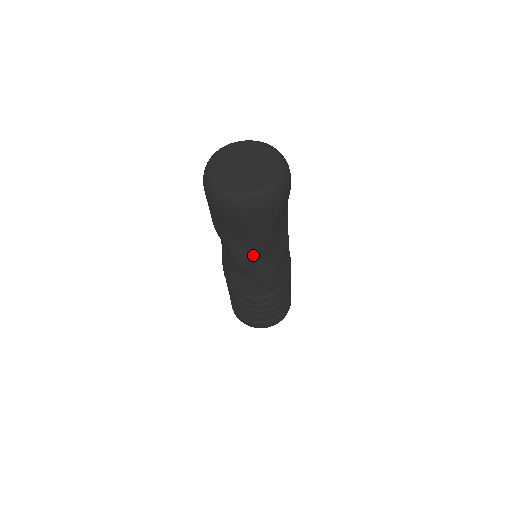
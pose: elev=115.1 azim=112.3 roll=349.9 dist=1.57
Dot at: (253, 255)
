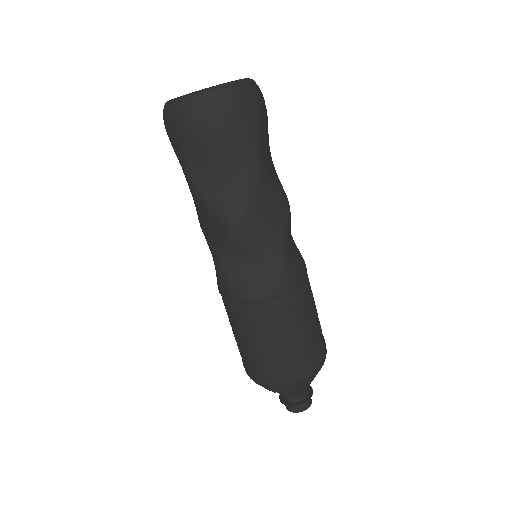
Dot at: (250, 203)
